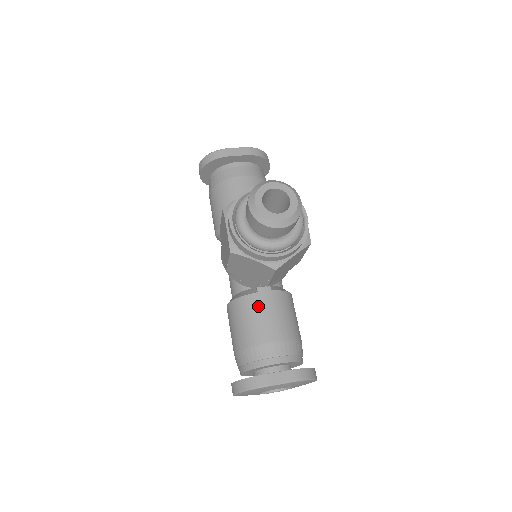
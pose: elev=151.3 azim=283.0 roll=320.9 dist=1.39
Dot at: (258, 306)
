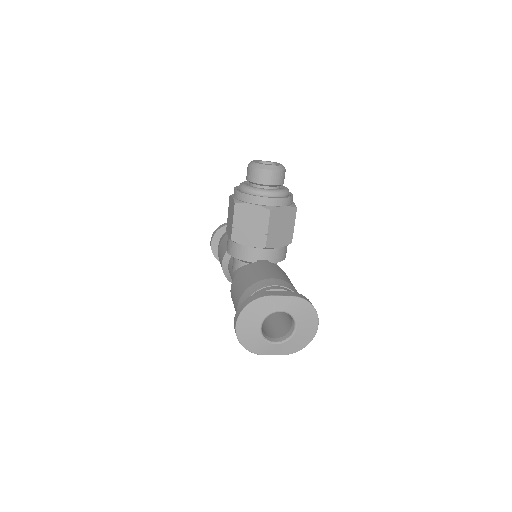
Dot at: (258, 266)
